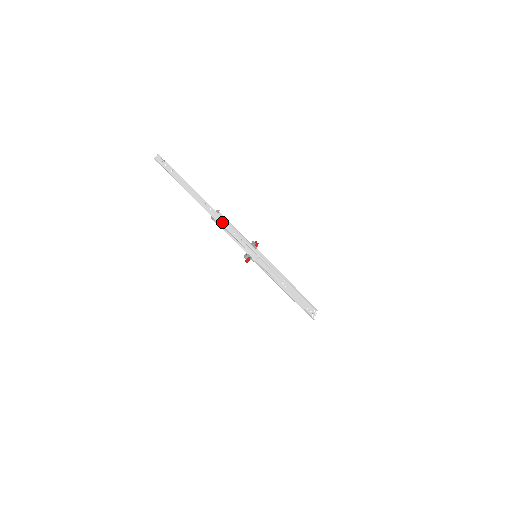
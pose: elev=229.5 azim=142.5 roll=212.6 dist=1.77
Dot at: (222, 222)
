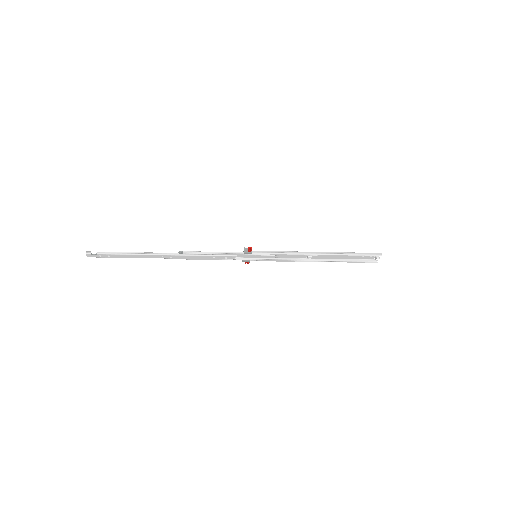
Dot at: (192, 258)
